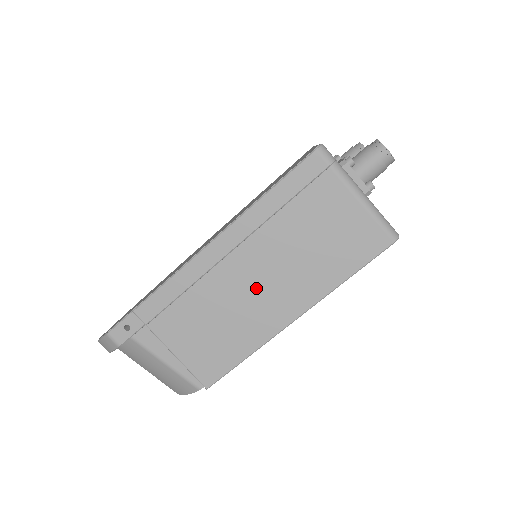
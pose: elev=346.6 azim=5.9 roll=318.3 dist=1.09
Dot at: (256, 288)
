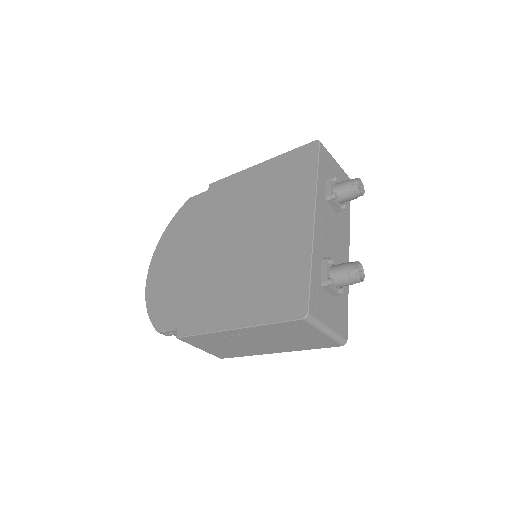
Dot at: (255, 344)
